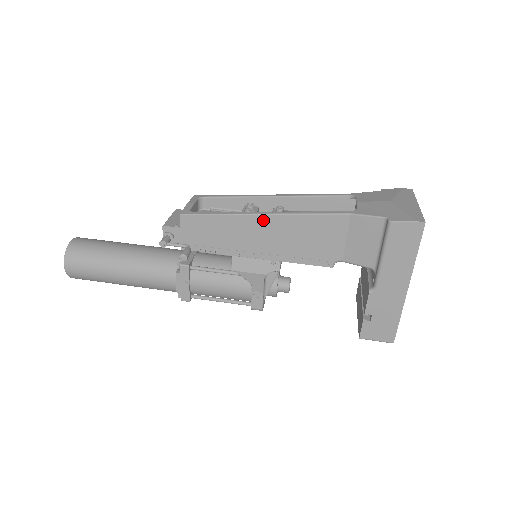
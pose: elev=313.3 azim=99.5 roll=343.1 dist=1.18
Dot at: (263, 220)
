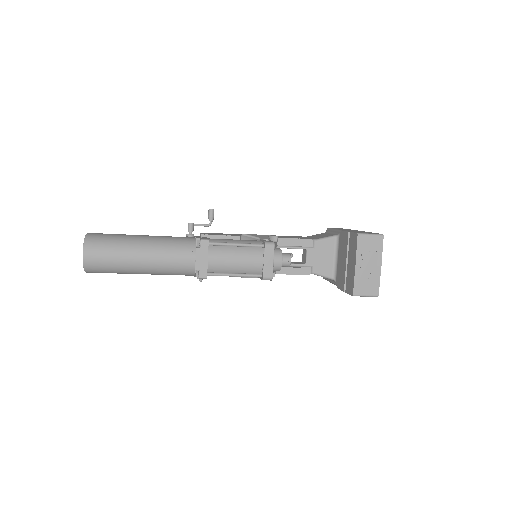
Dot at: occluded
